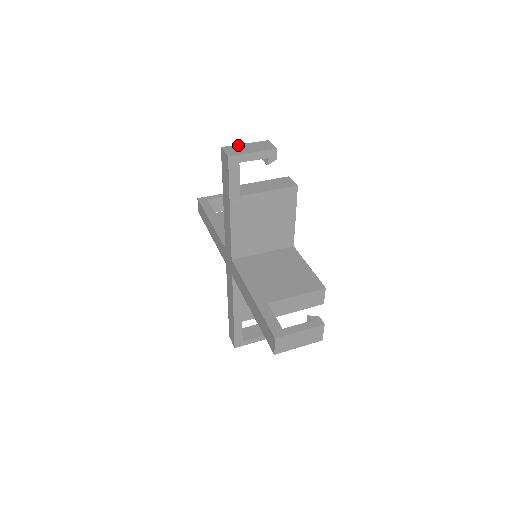
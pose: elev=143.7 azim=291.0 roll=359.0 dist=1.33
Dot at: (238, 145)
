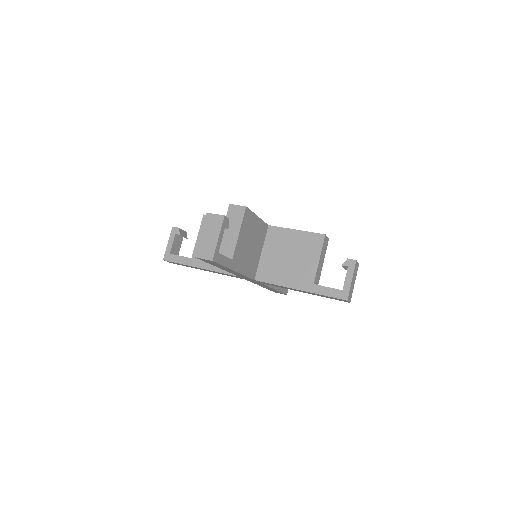
Dot at: (200, 242)
